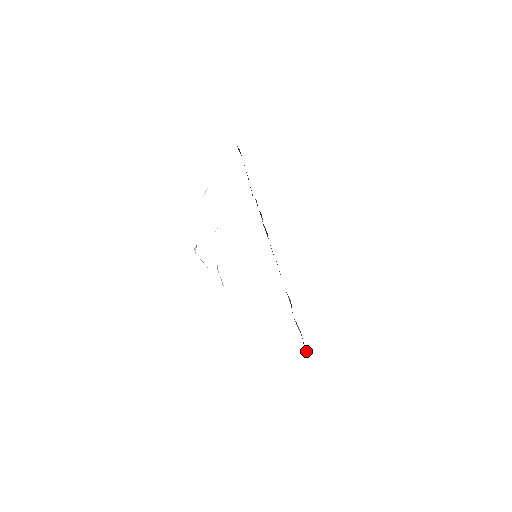
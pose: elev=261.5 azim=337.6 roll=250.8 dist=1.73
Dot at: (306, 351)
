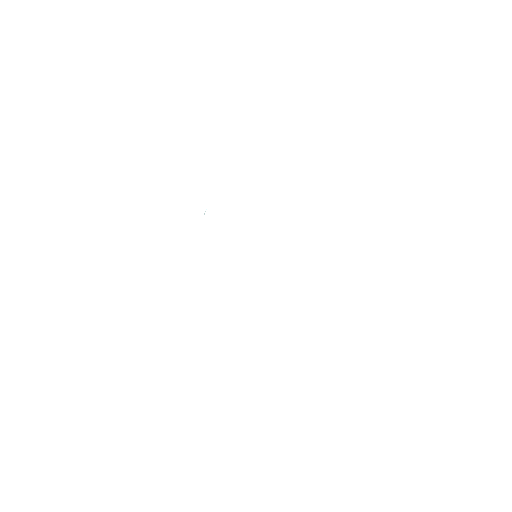
Dot at: occluded
